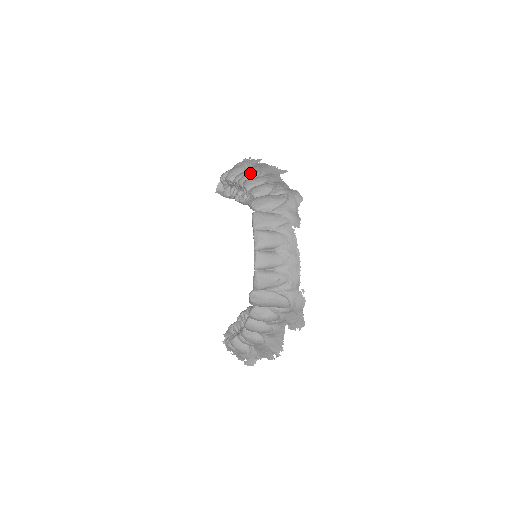
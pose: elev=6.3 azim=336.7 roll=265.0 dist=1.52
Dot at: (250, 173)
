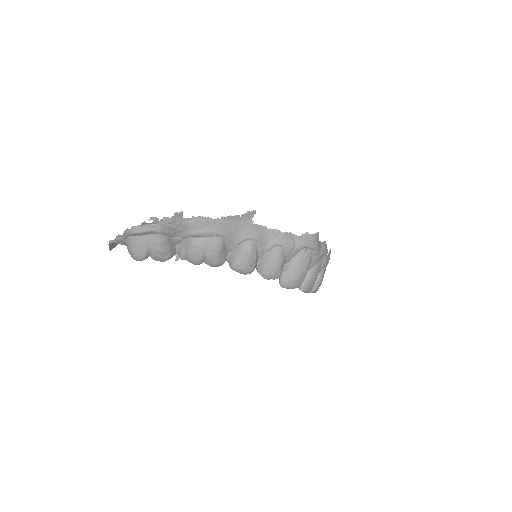
Dot at: (218, 252)
